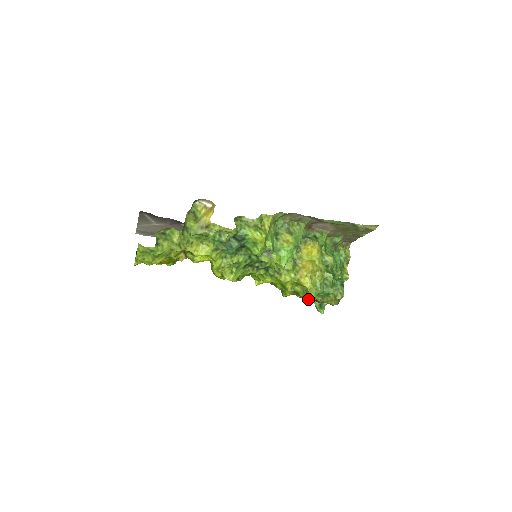
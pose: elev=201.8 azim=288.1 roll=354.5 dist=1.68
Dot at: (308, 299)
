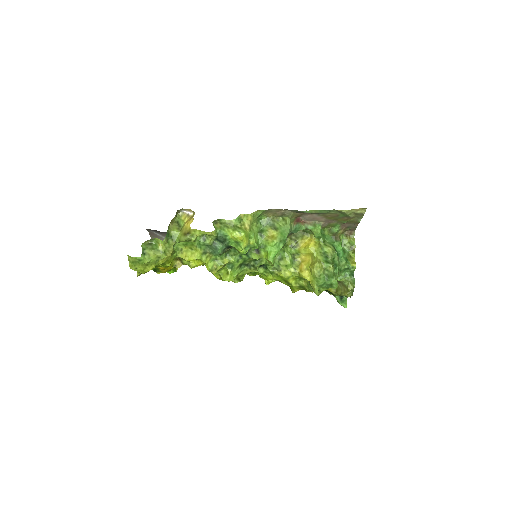
Dot at: (314, 292)
